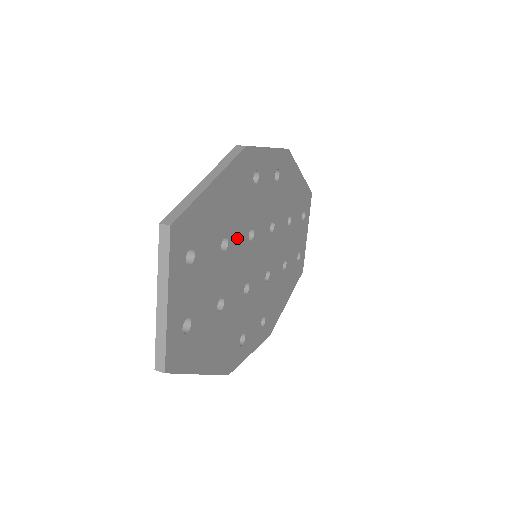
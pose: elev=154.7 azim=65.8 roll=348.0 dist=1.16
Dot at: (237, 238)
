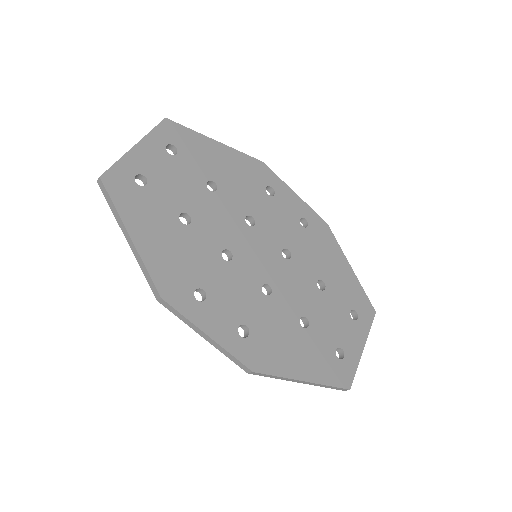
Dot at: (230, 201)
